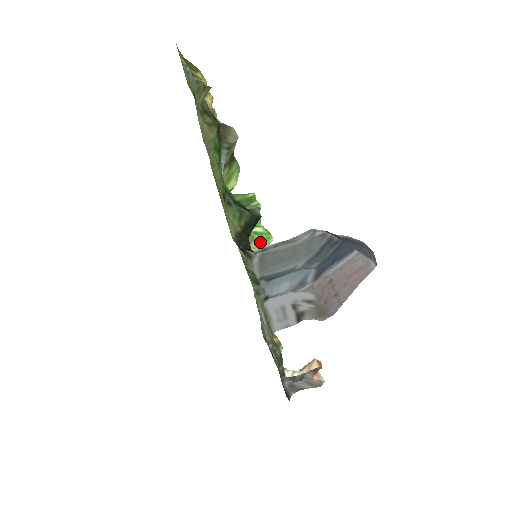
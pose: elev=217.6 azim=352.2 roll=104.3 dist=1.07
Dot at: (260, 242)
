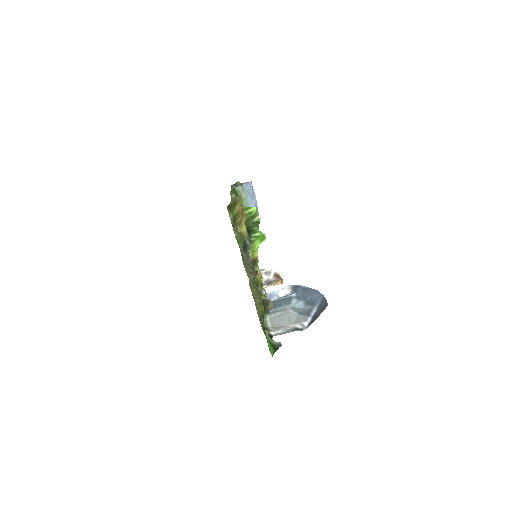
Dot at: (258, 242)
